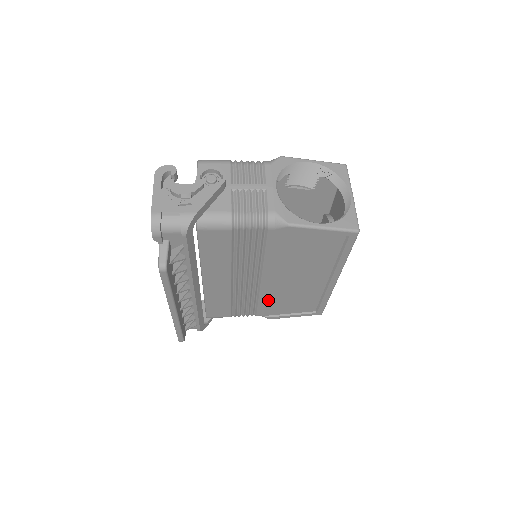
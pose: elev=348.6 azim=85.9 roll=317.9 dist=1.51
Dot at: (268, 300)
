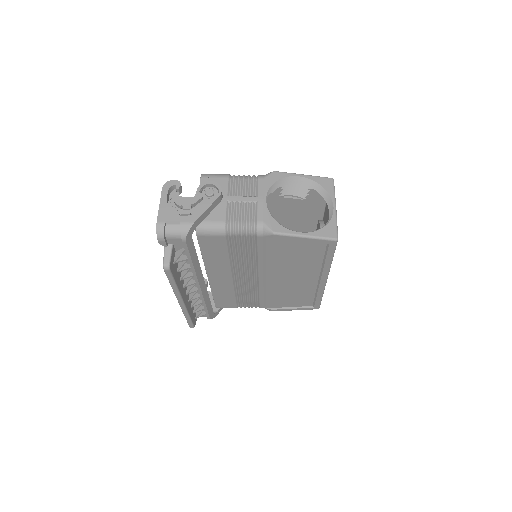
Dot at: (268, 295)
